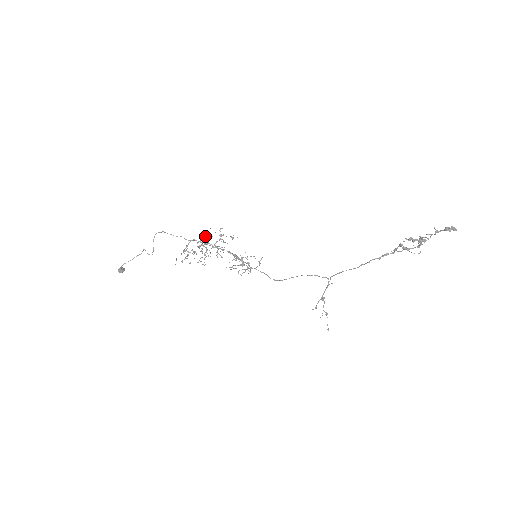
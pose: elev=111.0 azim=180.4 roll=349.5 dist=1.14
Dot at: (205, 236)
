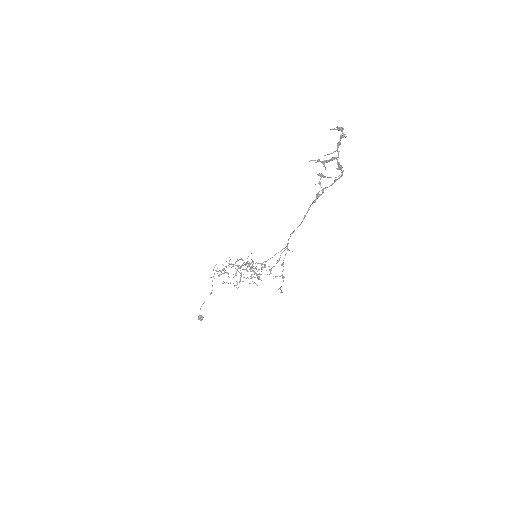
Dot at: occluded
